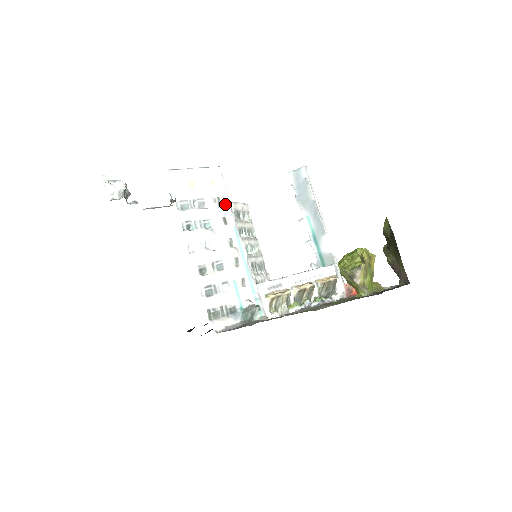
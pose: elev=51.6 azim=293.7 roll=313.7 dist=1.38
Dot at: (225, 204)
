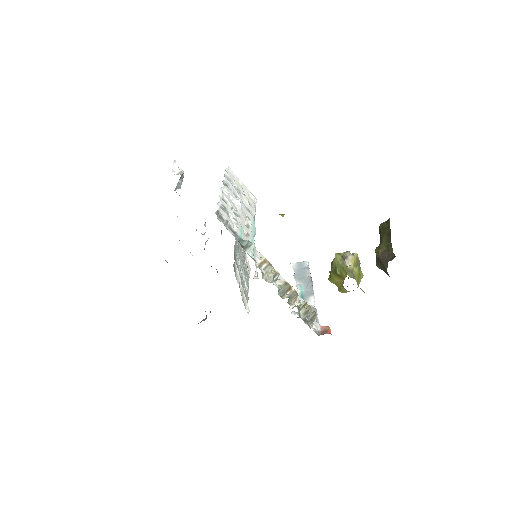
Dot at: (252, 208)
